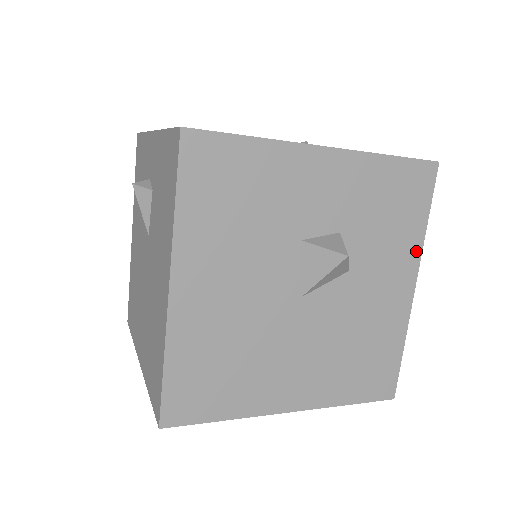
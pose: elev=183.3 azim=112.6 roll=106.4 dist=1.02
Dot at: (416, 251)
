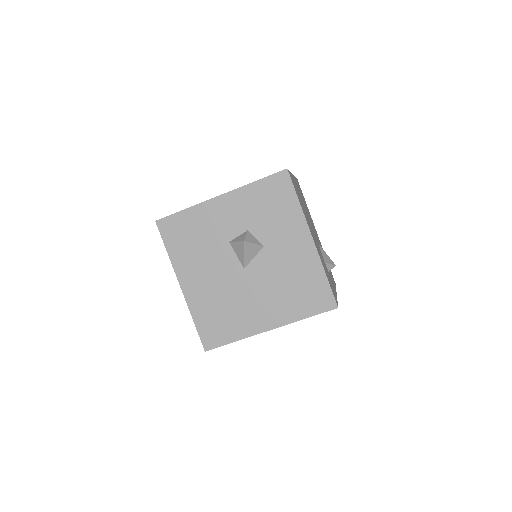
Dot at: (301, 219)
